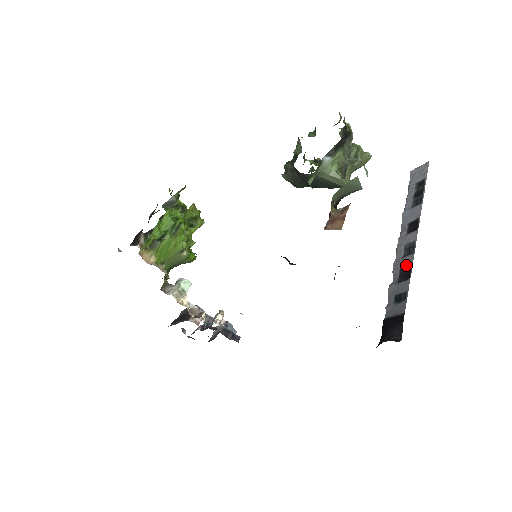
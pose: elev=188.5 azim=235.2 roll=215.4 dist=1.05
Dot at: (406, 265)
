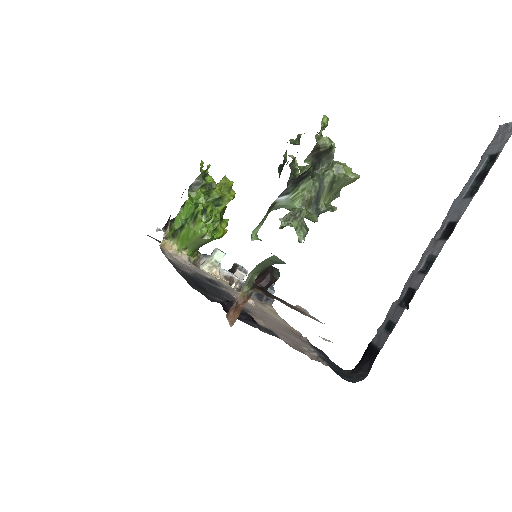
Dot at: (414, 286)
